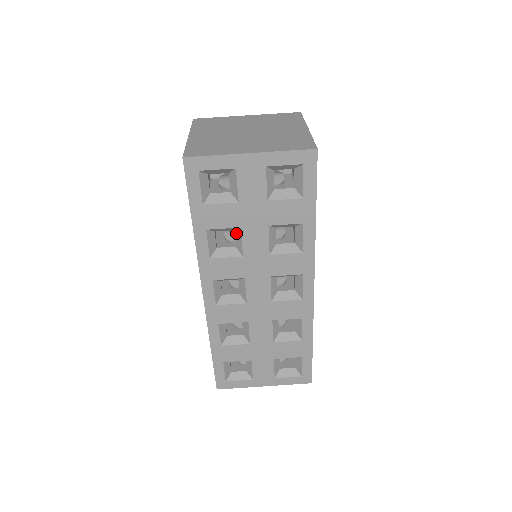
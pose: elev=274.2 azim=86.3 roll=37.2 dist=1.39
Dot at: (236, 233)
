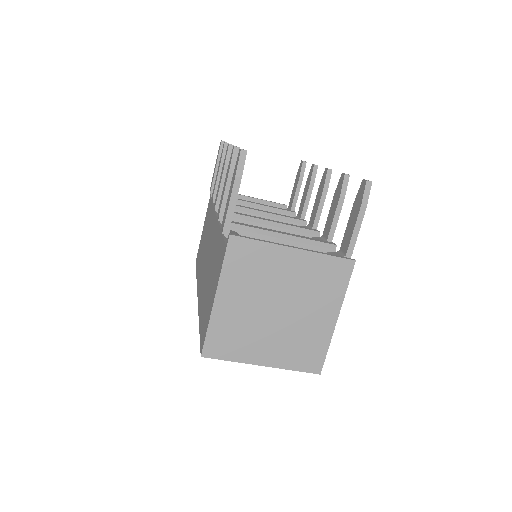
Dot at: occluded
